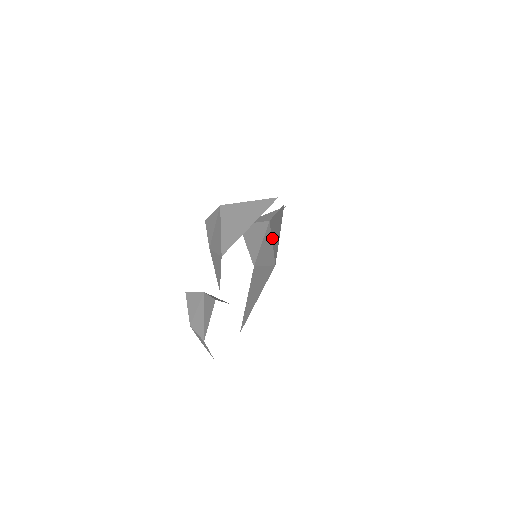
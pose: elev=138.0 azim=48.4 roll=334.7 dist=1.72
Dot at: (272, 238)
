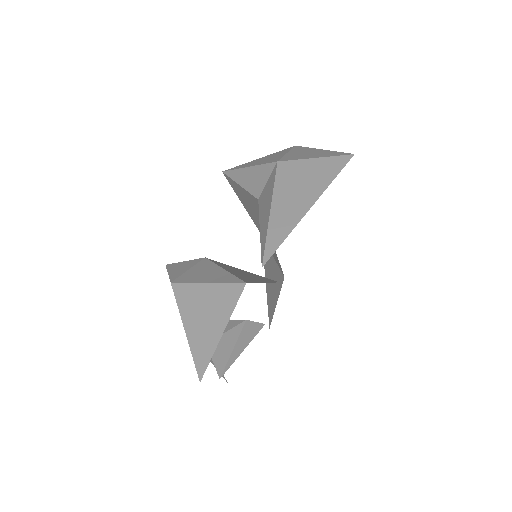
Dot at: occluded
